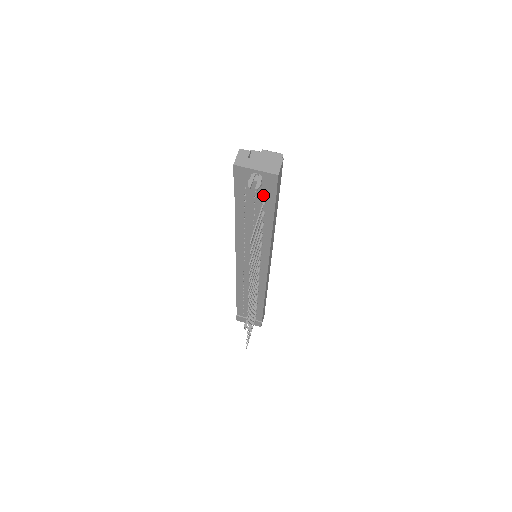
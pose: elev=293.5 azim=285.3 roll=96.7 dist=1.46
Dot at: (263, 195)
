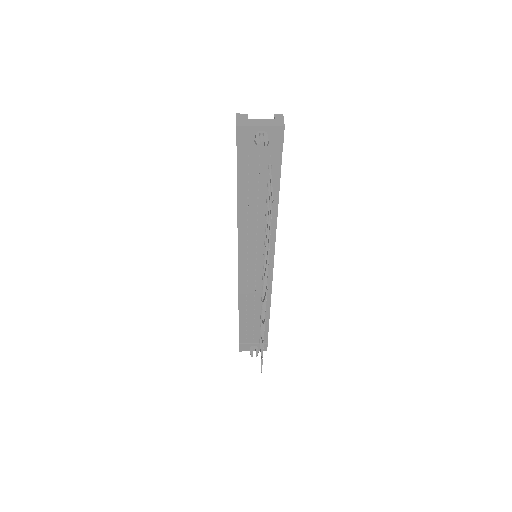
Dot at: (268, 160)
